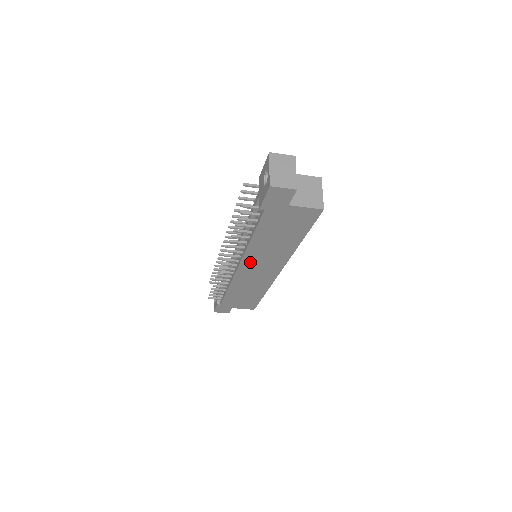
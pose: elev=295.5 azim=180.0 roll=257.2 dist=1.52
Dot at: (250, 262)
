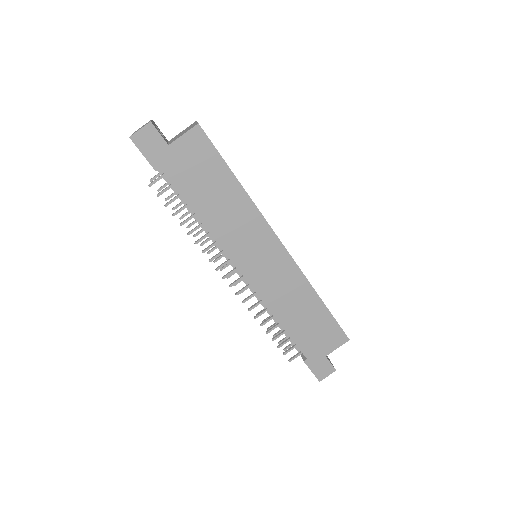
Dot at: (240, 255)
